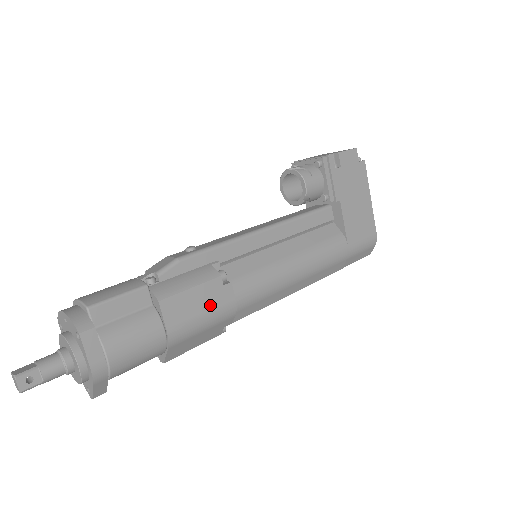
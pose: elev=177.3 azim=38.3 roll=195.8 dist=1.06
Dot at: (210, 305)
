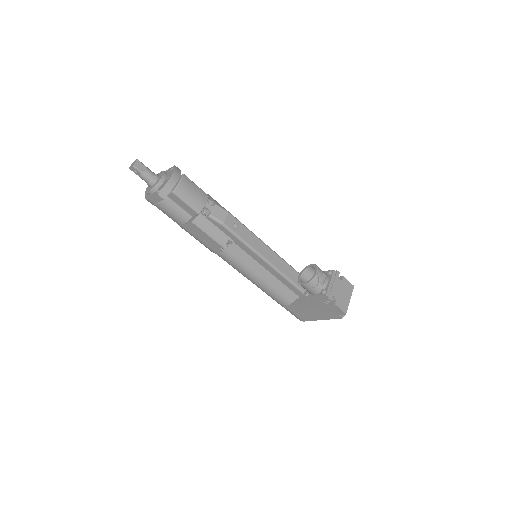
Dot at: (206, 243)
